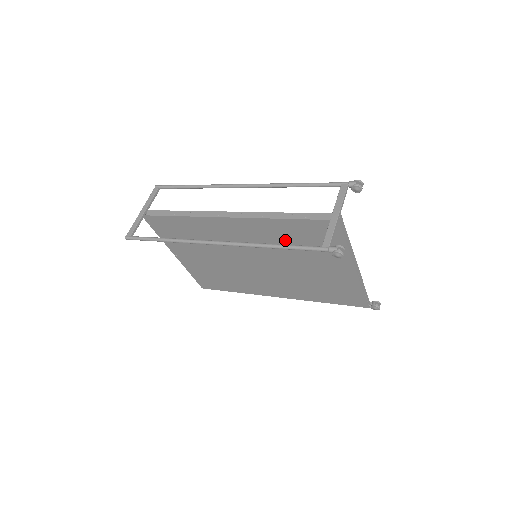
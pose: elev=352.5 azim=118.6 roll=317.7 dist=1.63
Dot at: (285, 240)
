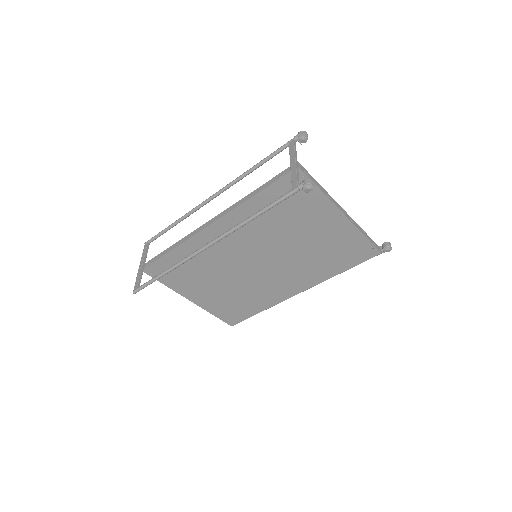
Dot at: (268, 219)
